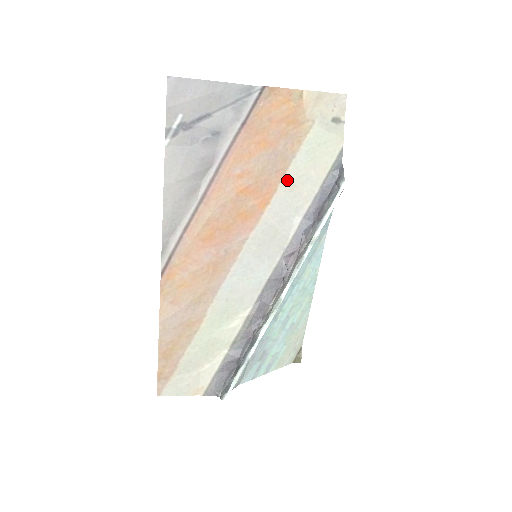
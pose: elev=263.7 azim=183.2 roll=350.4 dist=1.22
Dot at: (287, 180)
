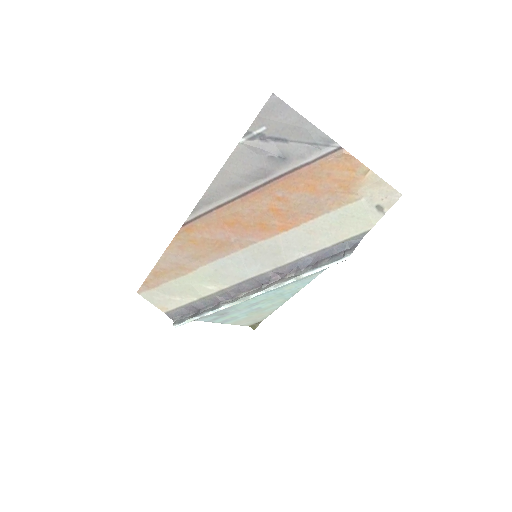
Dot at: (311, 224)
